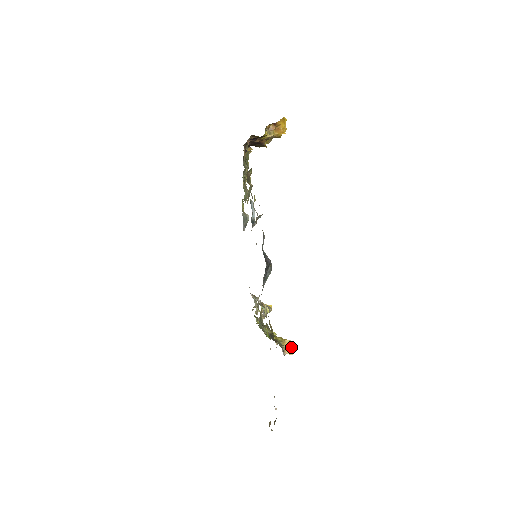
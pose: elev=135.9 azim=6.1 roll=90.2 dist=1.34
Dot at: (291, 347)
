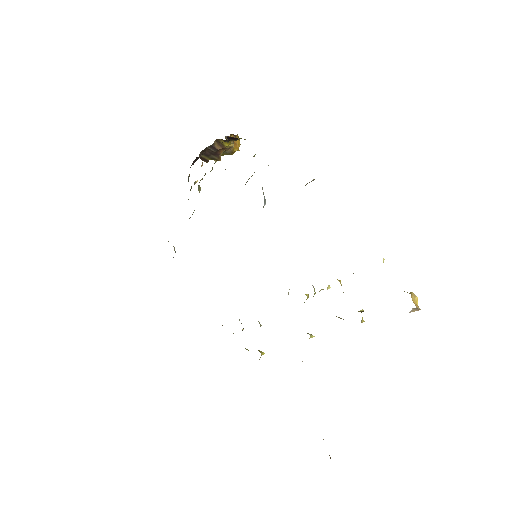
Dot at: (416, 302)
